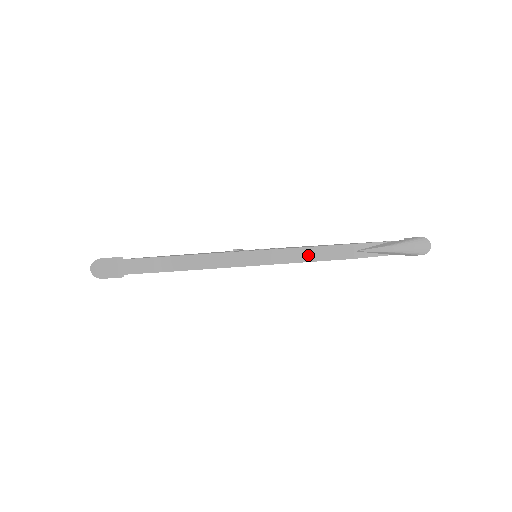
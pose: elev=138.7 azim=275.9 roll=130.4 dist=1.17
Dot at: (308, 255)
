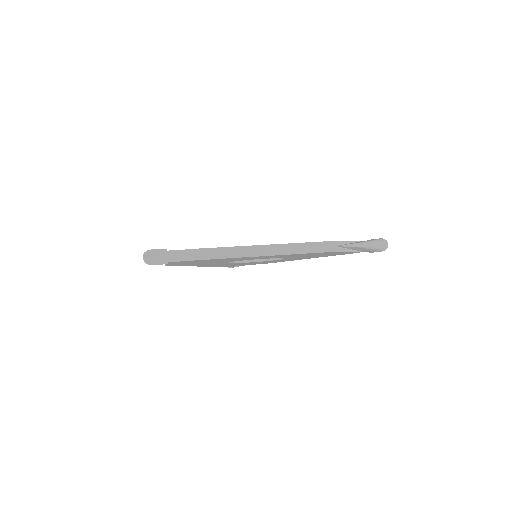
Dot at: (303, 249)
